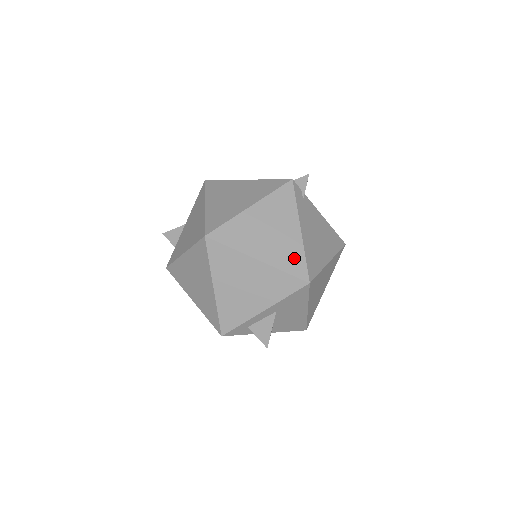
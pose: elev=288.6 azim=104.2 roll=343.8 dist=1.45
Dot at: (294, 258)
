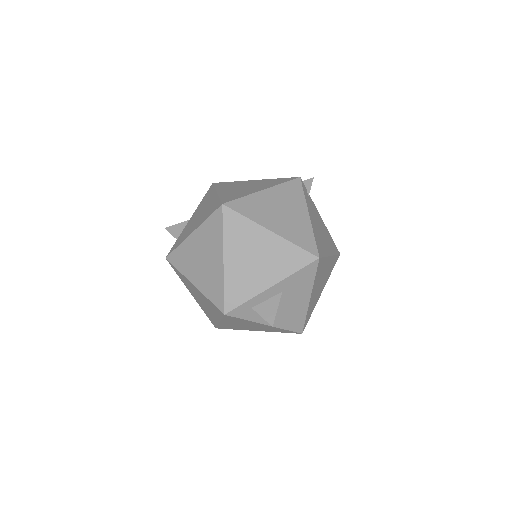
Dot at: (304, 236)
